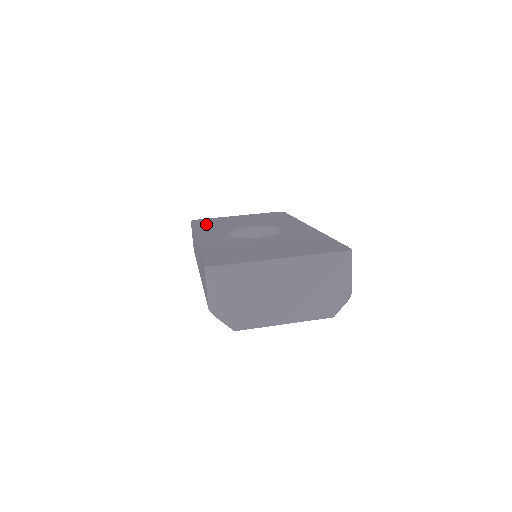
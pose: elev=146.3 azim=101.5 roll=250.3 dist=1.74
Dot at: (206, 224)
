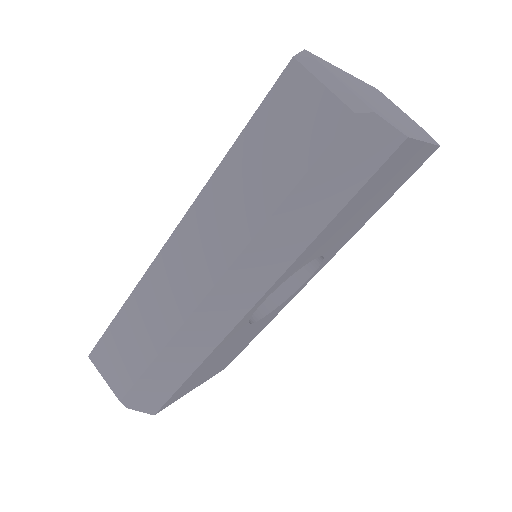
Dot at: occluded
